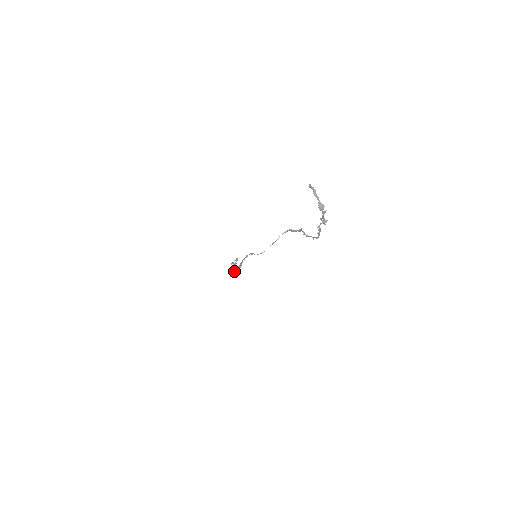
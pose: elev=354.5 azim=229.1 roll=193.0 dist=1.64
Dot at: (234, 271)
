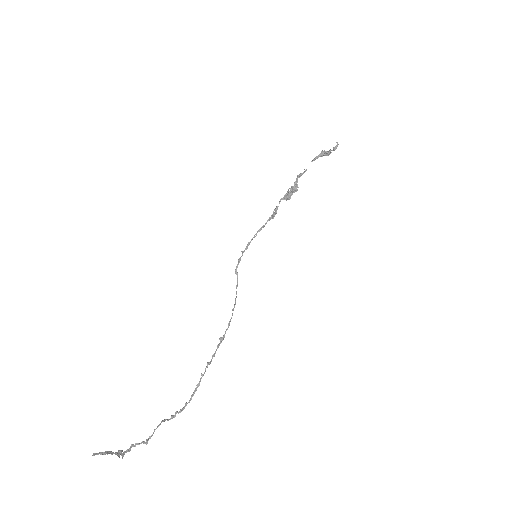
Dot at: (280, 200)
